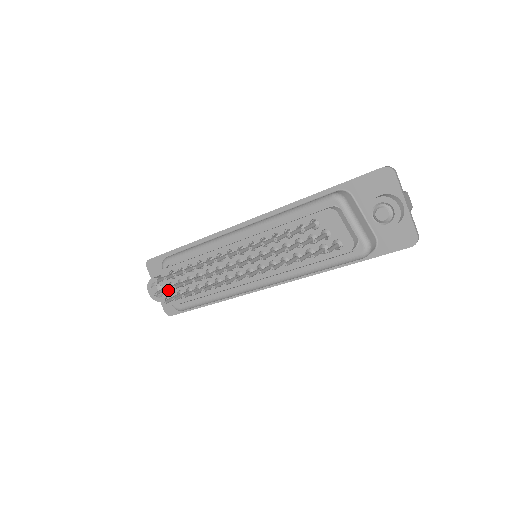
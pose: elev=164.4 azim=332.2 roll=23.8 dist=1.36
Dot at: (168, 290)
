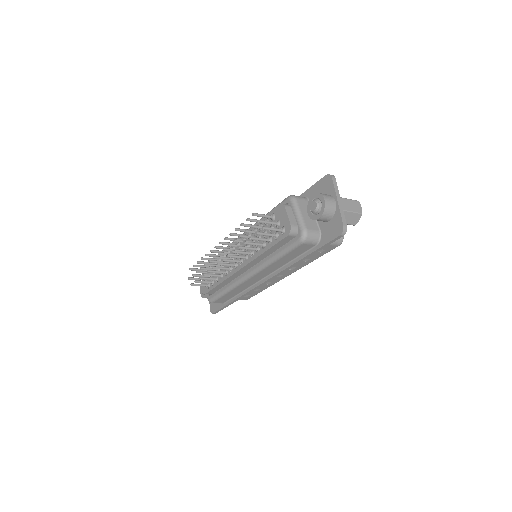
Dot at: (195, 275)
